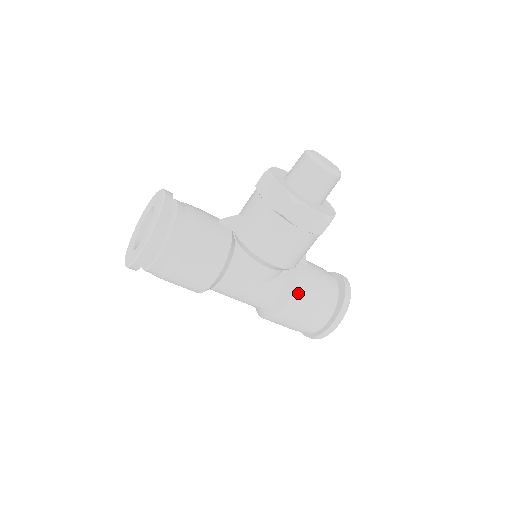
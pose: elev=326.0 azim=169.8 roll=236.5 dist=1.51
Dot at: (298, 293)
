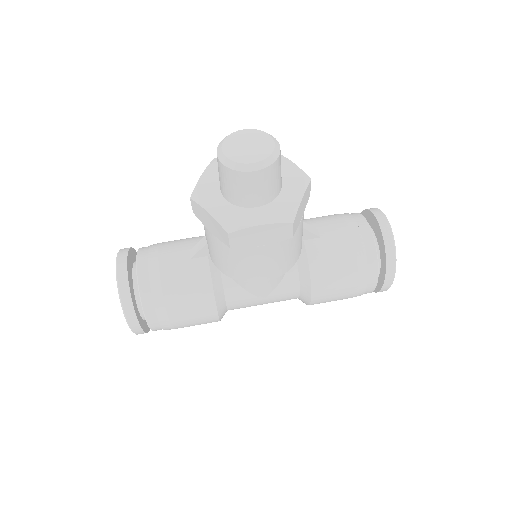
Dot at: (319, 280)
